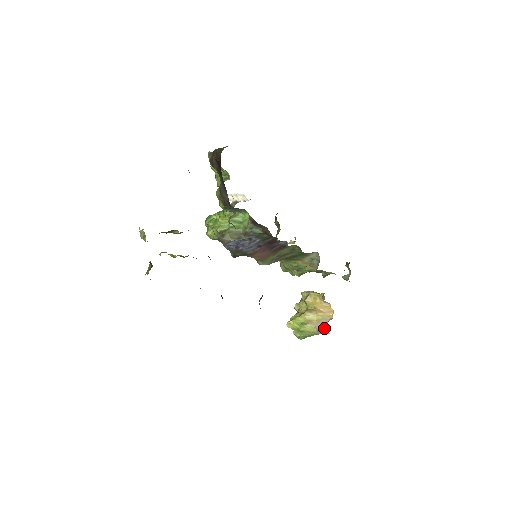
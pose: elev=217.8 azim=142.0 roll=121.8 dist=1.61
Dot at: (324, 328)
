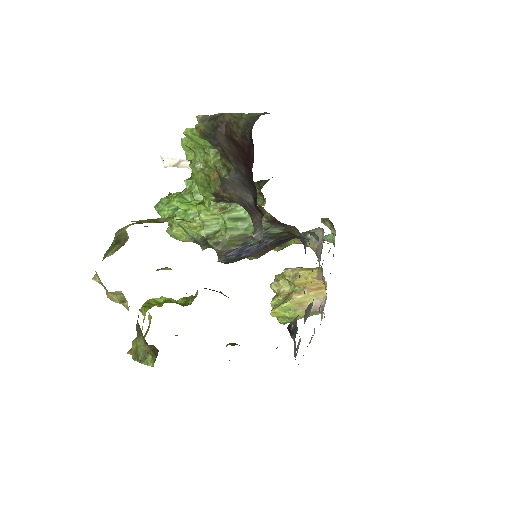
Dot at: occluded
